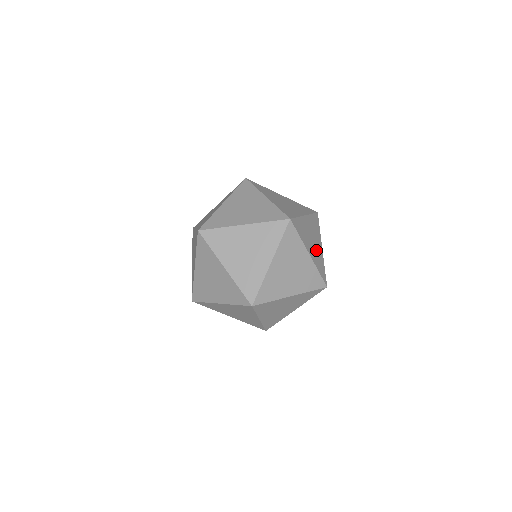
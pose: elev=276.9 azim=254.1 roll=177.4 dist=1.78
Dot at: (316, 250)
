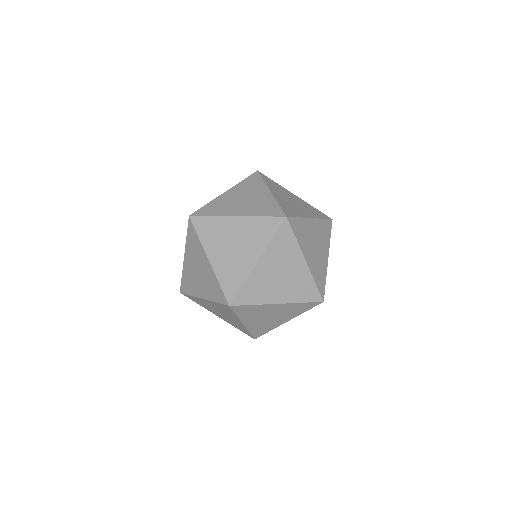
Dot at: (318, 258)
